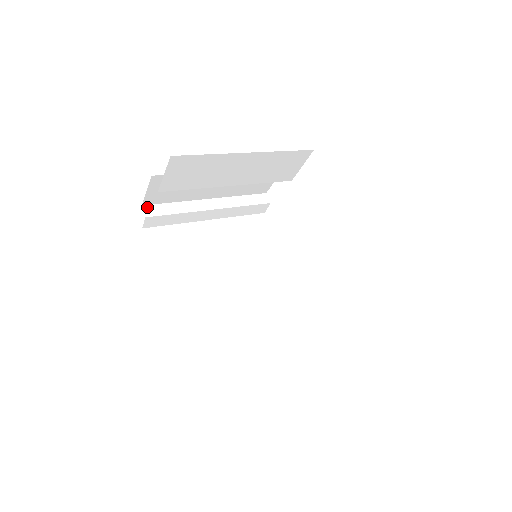
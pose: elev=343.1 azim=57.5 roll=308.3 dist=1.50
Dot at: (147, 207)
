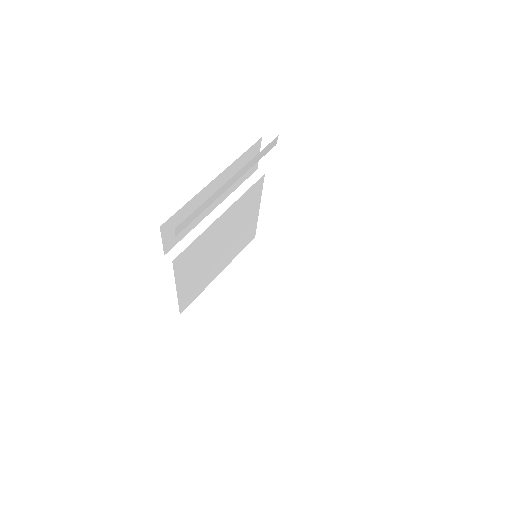
Dot at: (179, 226)
